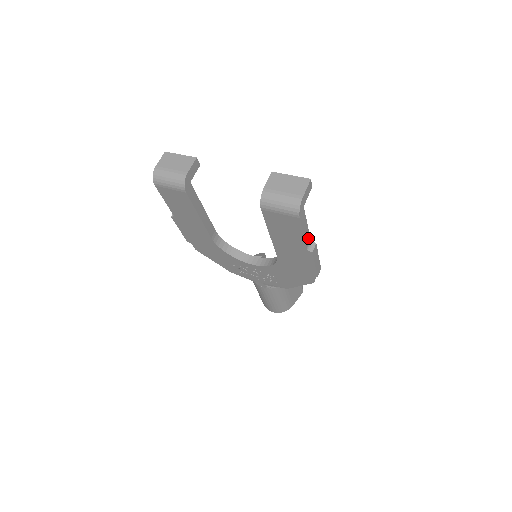
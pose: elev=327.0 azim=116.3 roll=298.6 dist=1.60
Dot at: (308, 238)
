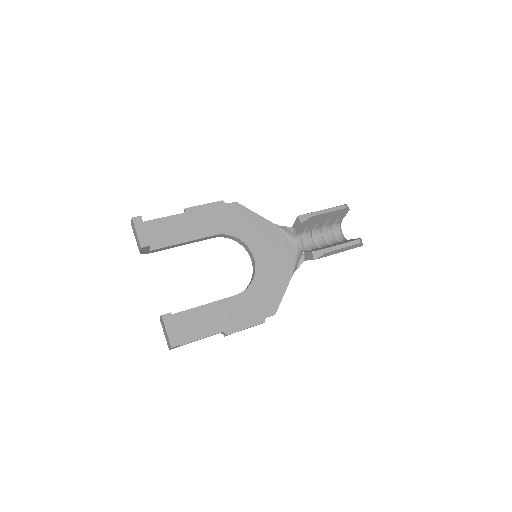
Dot at: (215, 334)
